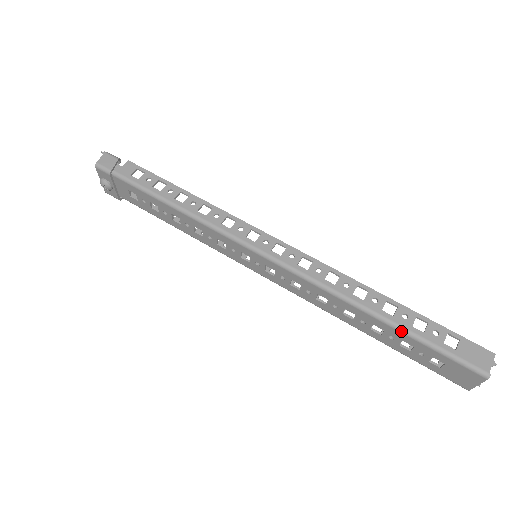
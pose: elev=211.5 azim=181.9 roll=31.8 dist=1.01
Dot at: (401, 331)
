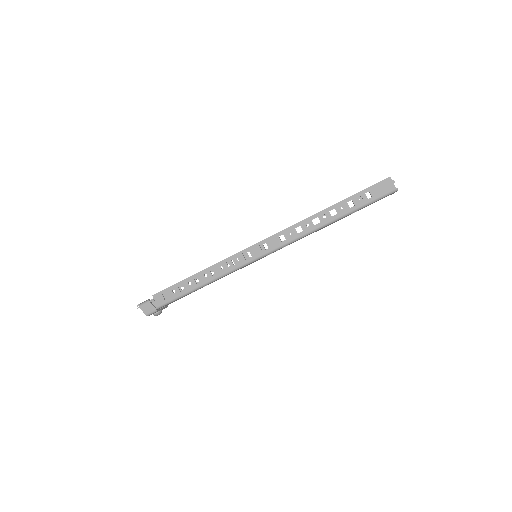
Dot at: occluded
